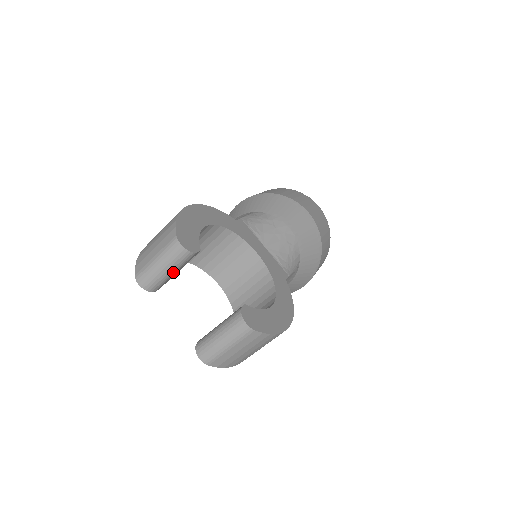
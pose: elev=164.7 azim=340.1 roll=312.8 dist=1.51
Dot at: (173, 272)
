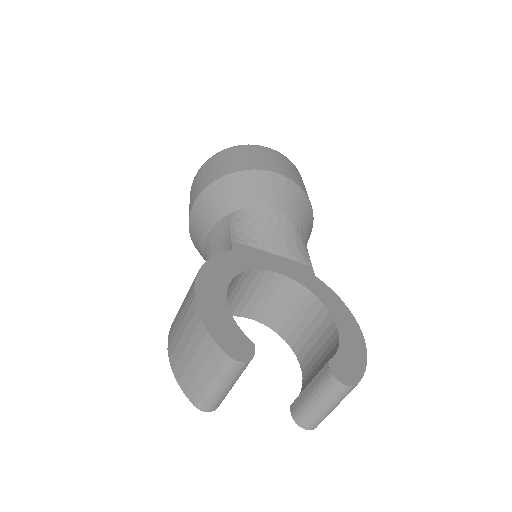
Dot at: occluded
